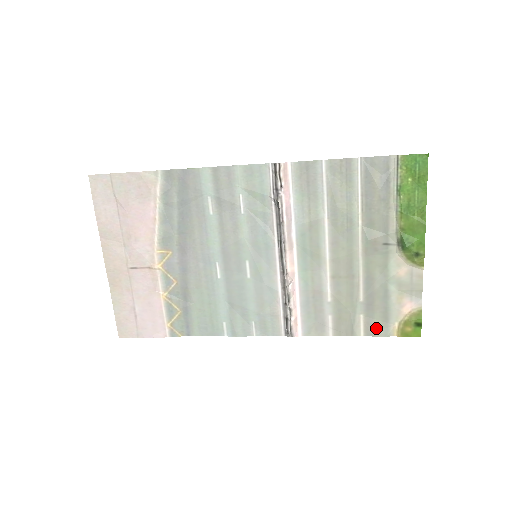
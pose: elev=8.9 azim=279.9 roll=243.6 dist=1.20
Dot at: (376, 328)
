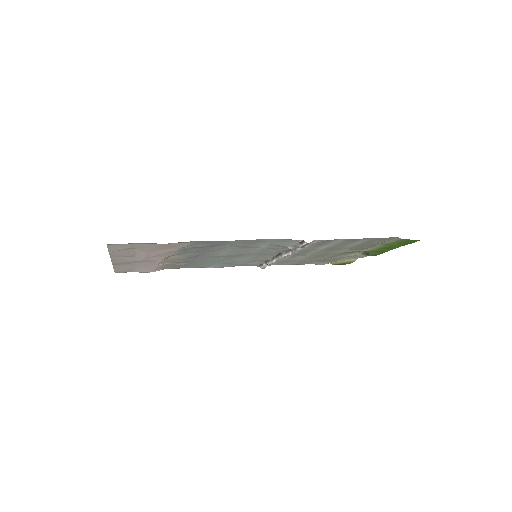
Dot at: (320, 263)
